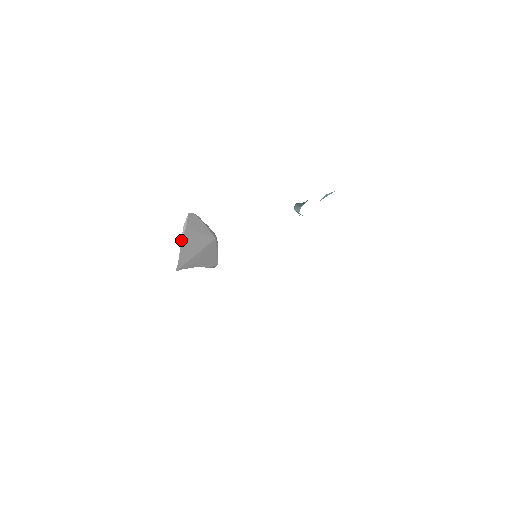
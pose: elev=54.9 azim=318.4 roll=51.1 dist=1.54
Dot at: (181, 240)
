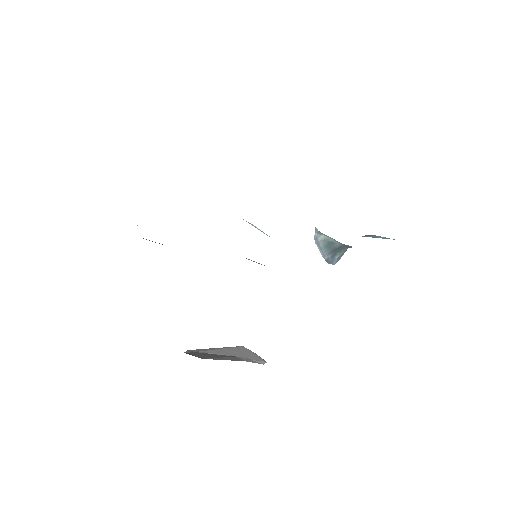
Dot at: (188, 353)
